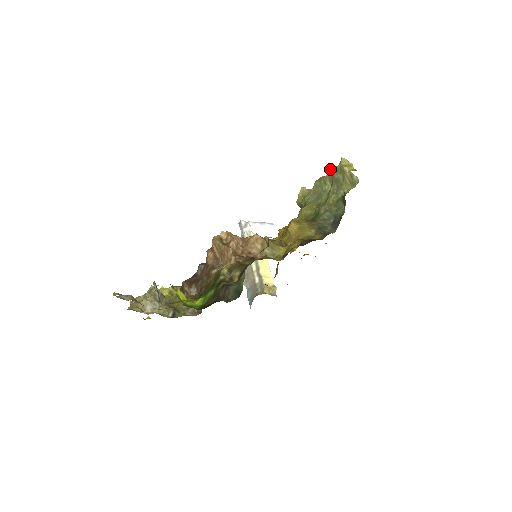
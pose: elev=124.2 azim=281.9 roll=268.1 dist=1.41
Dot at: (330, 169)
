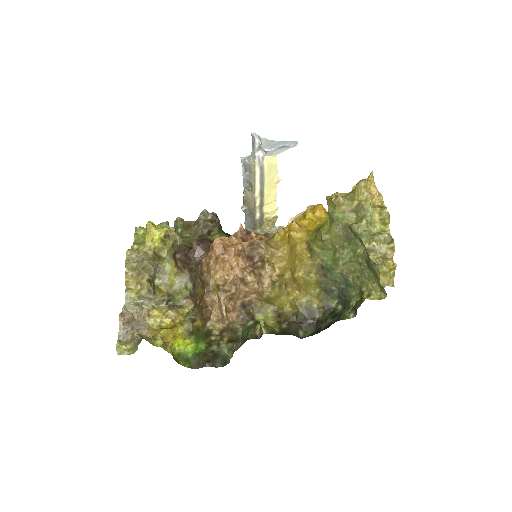
Dot at: (369, 256)
